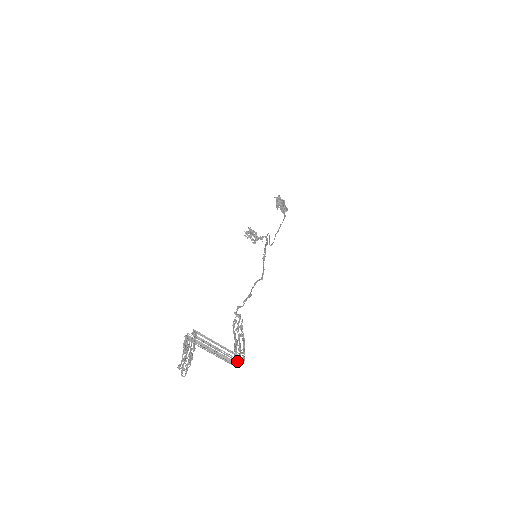
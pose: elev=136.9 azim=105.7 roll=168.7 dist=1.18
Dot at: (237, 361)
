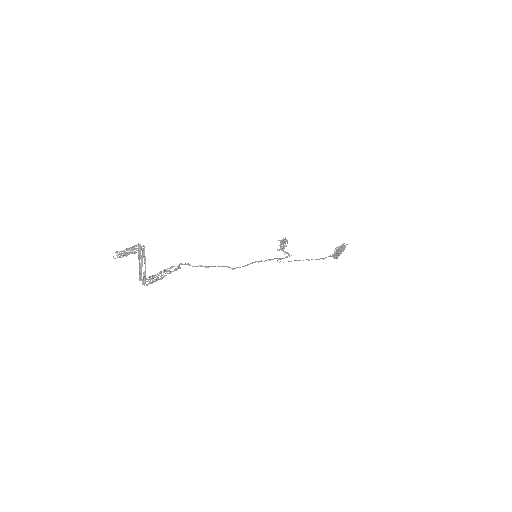
Dot at: (143, 282)
